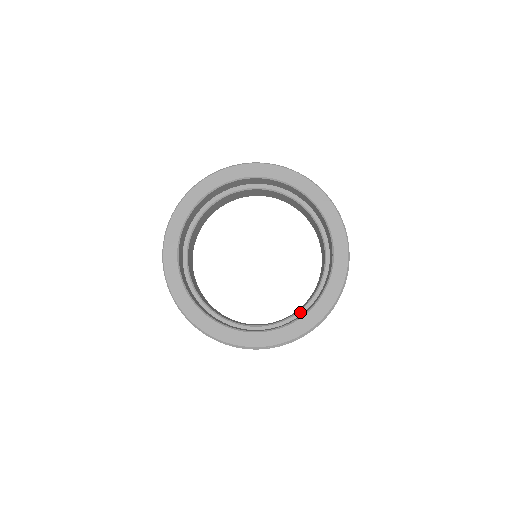
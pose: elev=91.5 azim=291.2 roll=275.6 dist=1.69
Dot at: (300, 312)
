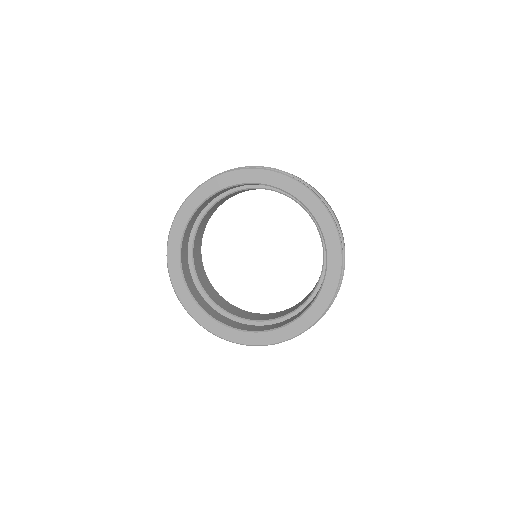
Dot at: (320, 282)
